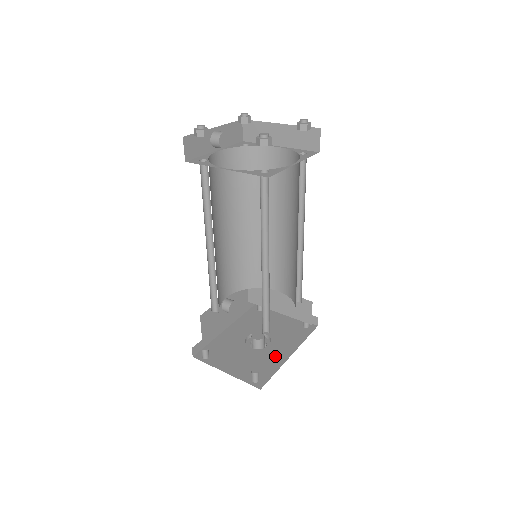
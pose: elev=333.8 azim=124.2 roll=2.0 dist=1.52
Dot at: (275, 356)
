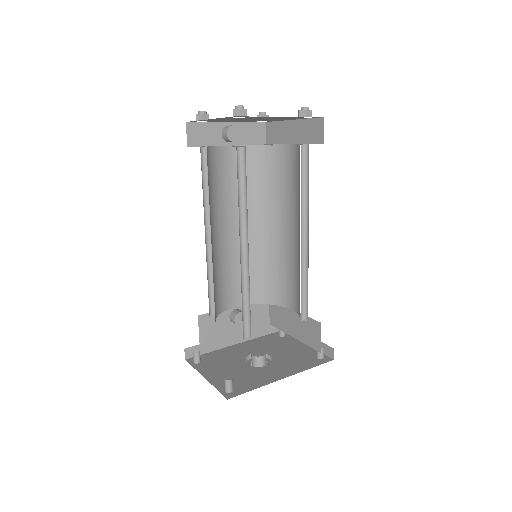
Dot at: (266, 375)
